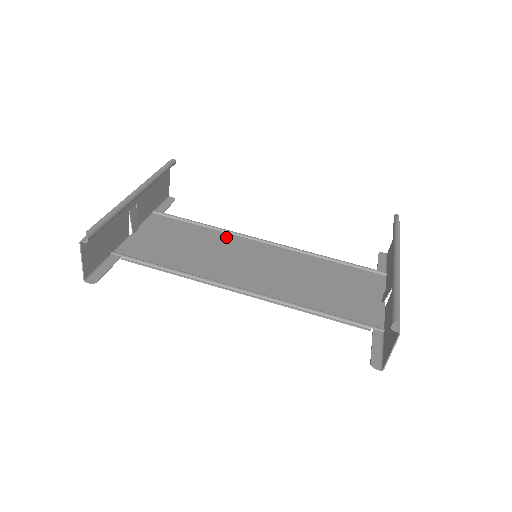
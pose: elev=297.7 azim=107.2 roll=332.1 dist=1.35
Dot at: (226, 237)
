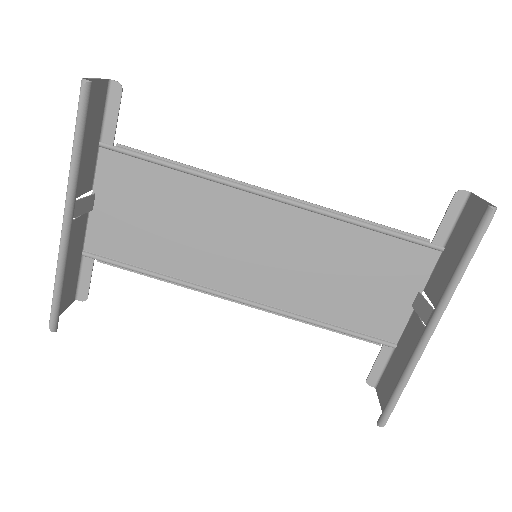
Dot at: (216, 195)
